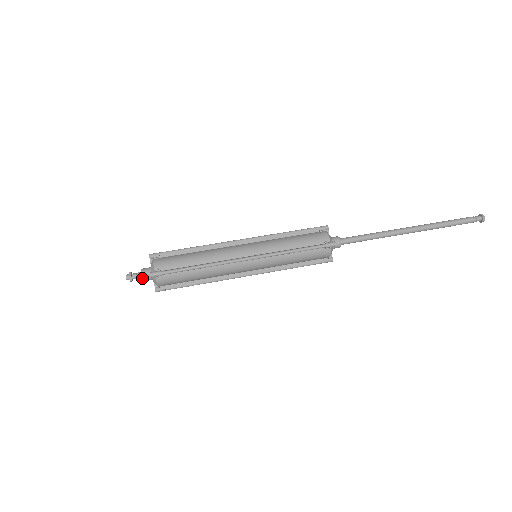
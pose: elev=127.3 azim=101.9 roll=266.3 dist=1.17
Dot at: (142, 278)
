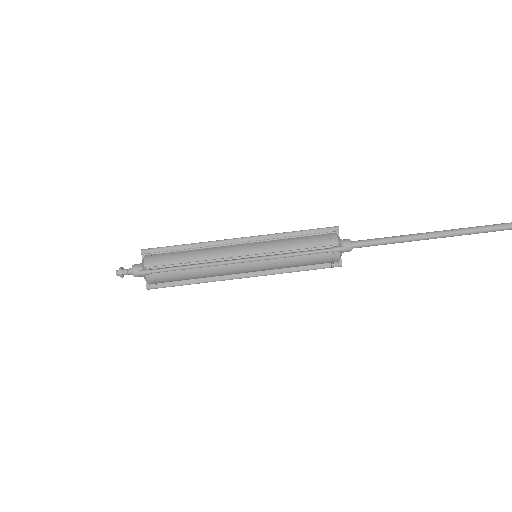
Dot at: (135, 275)
